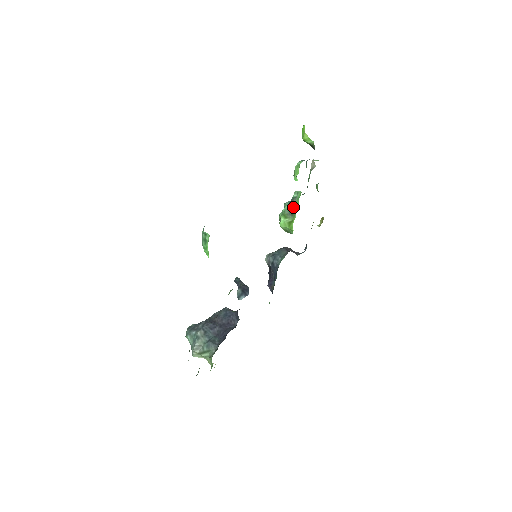
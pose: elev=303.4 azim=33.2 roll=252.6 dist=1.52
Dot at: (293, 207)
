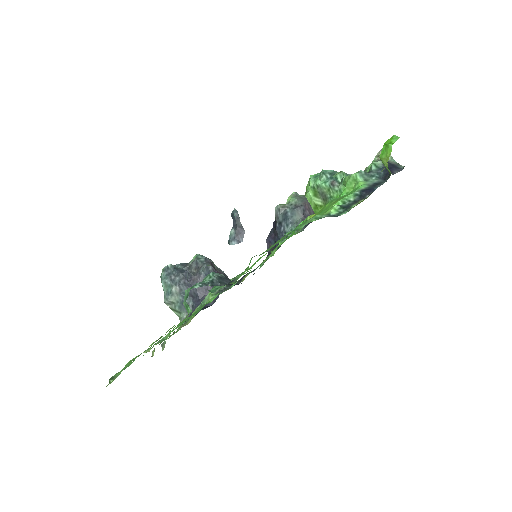
Dot at: (329, 193)
